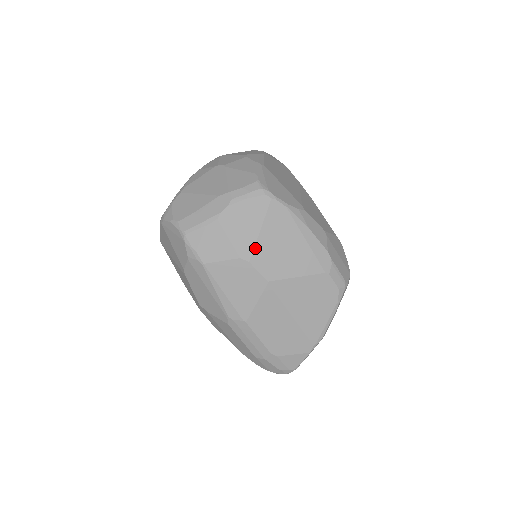
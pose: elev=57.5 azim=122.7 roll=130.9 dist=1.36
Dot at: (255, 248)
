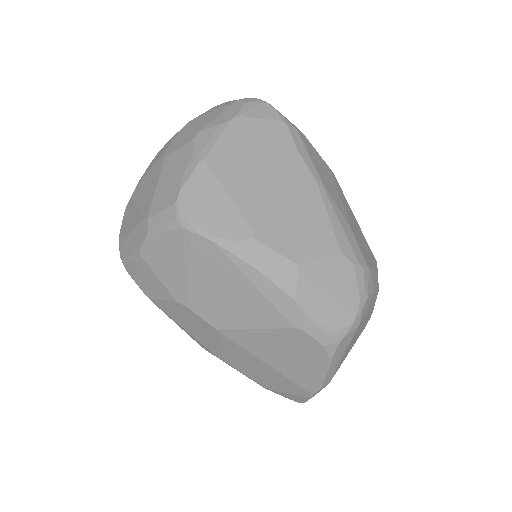
Dot at: (190, 293)
